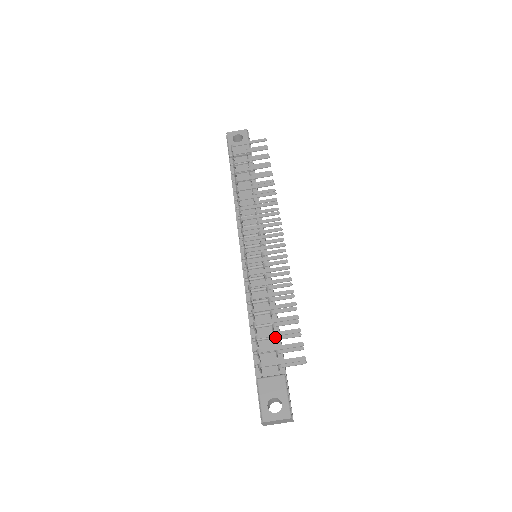
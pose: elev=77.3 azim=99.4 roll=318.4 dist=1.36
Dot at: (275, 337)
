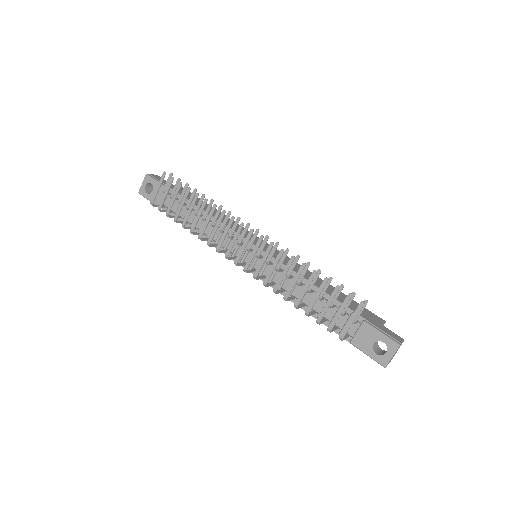
Dot at: (329, 306)
